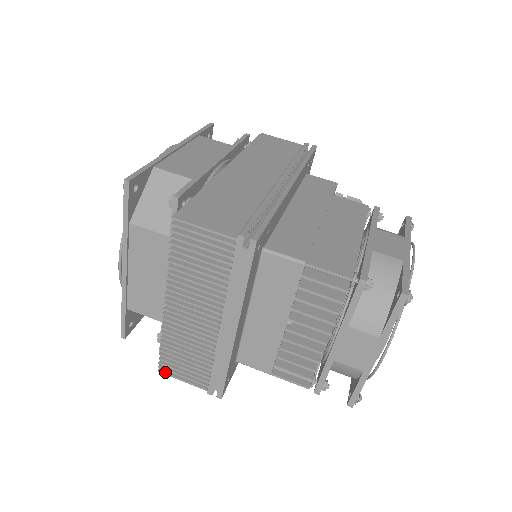
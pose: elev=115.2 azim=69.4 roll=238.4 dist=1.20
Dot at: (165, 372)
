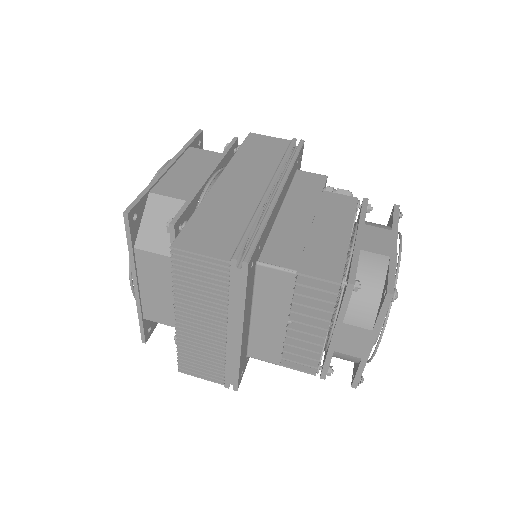
Dot at: (185, 372)
